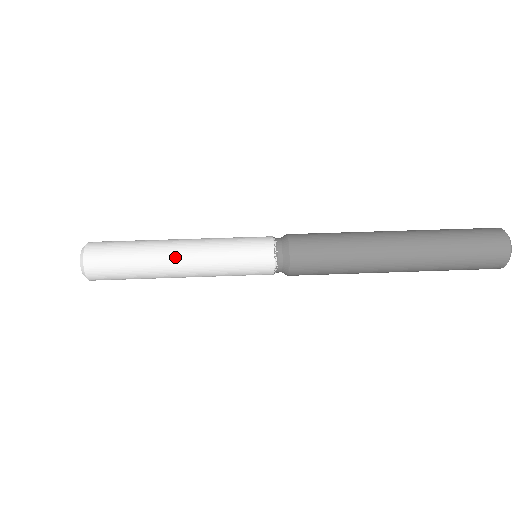
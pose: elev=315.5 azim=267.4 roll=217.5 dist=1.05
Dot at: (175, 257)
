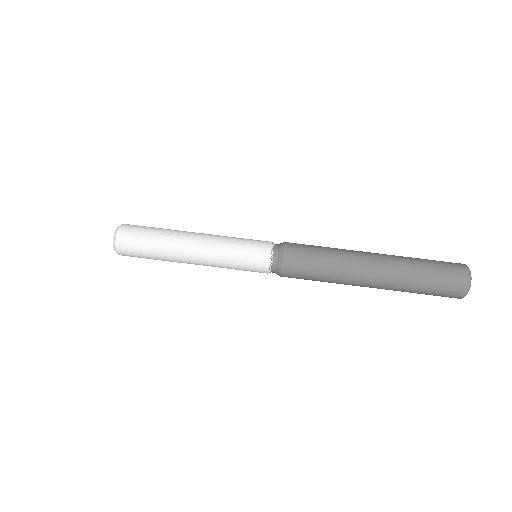
Dot at: occluded
